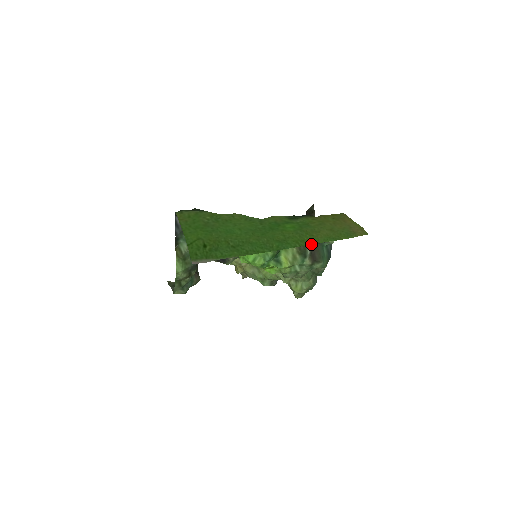
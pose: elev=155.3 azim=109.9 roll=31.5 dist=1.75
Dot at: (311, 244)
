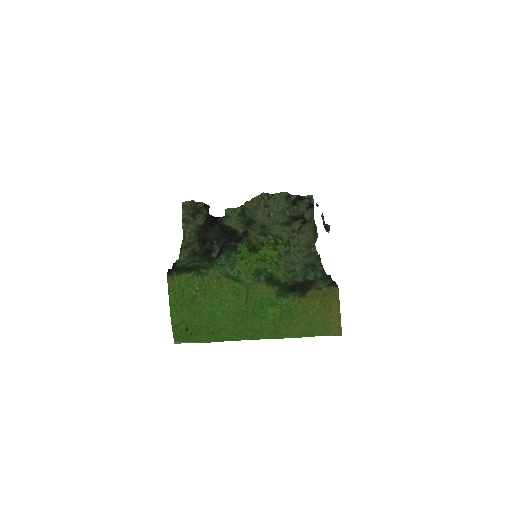
Dot at: occluded
